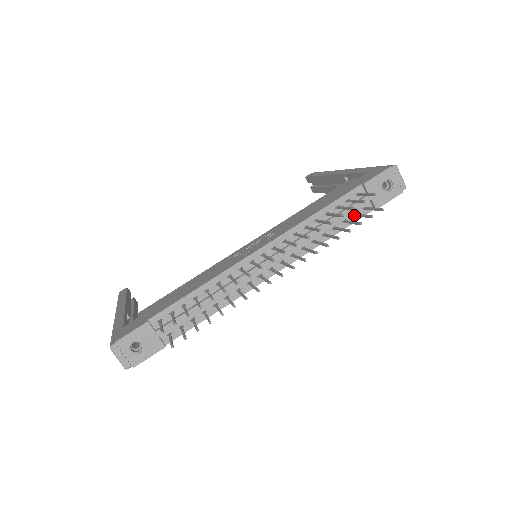
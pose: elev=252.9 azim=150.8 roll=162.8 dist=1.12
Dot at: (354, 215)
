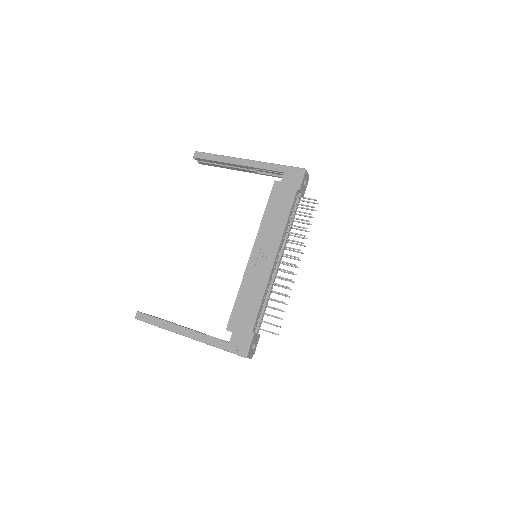
Dot at: (297, 208)
